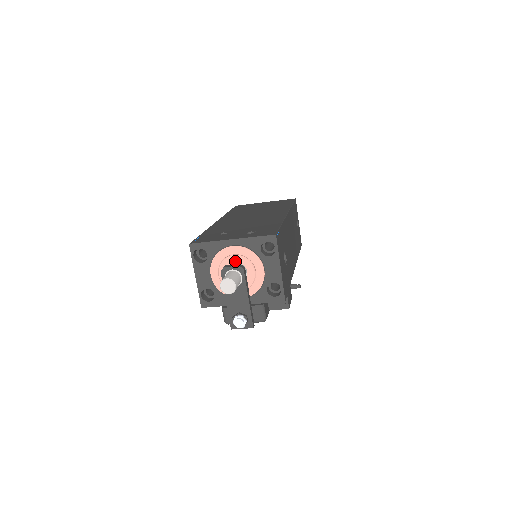
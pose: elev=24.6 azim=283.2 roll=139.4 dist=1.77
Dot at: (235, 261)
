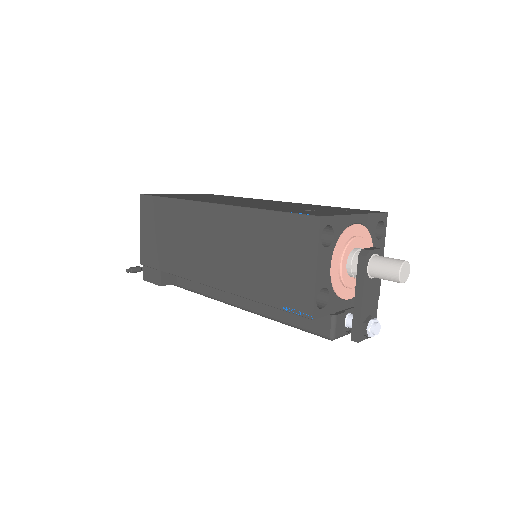
Dot at: (357, 245)
